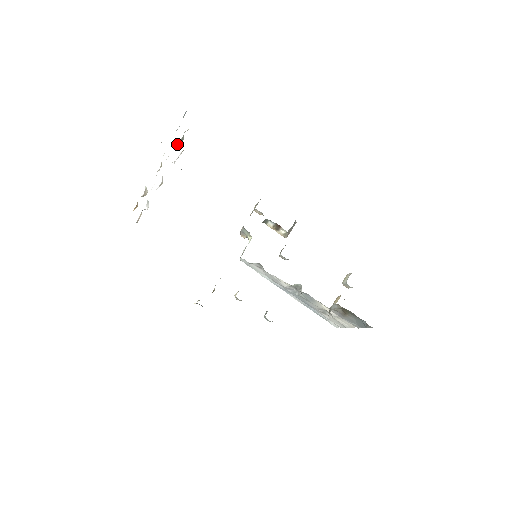
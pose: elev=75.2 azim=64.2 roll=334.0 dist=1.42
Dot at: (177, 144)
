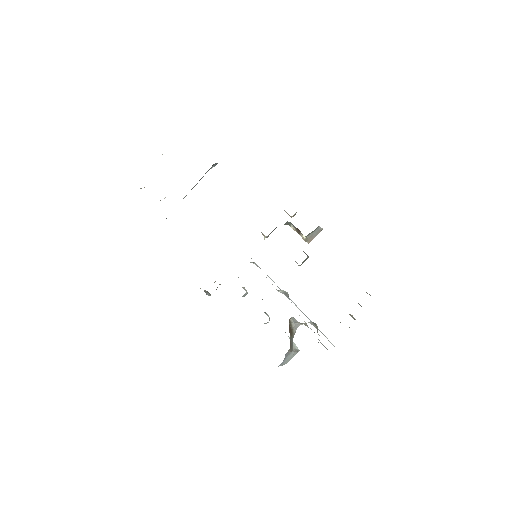
Dot at: occluded
